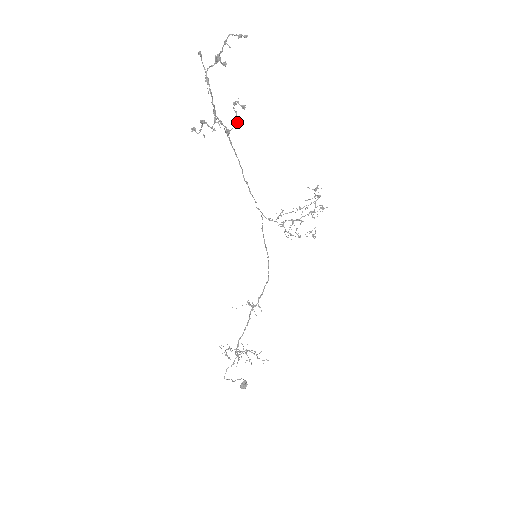
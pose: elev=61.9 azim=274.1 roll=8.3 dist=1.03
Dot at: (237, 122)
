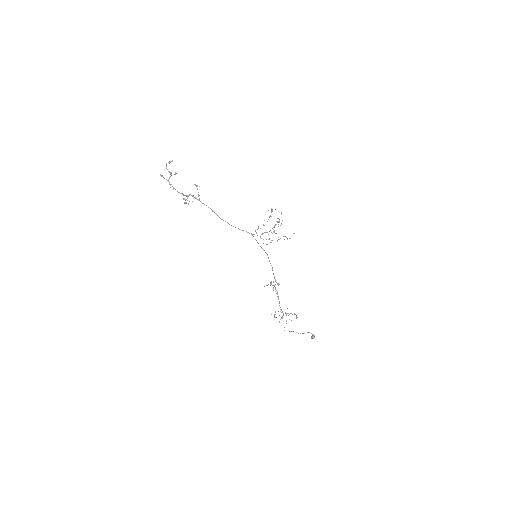
Dot at: occluded
